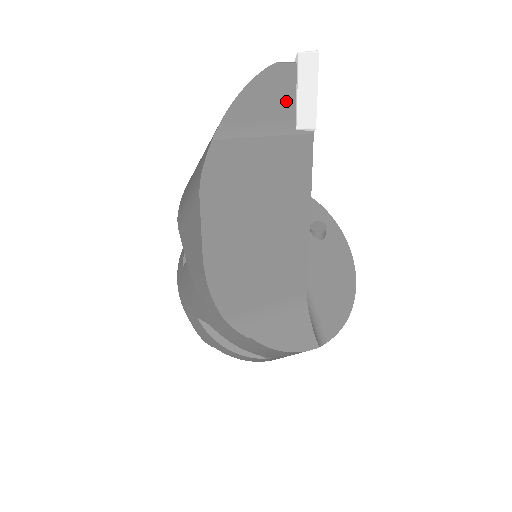
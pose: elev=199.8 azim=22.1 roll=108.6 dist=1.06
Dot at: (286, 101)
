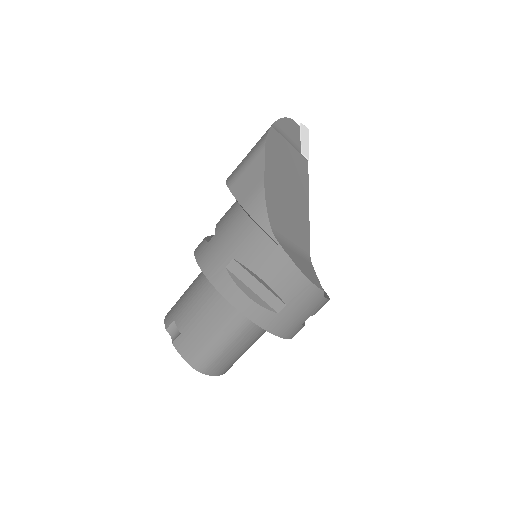
Dot at: (297, 138)
